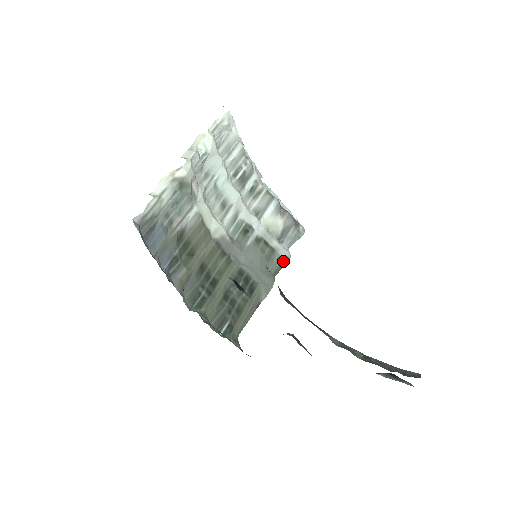
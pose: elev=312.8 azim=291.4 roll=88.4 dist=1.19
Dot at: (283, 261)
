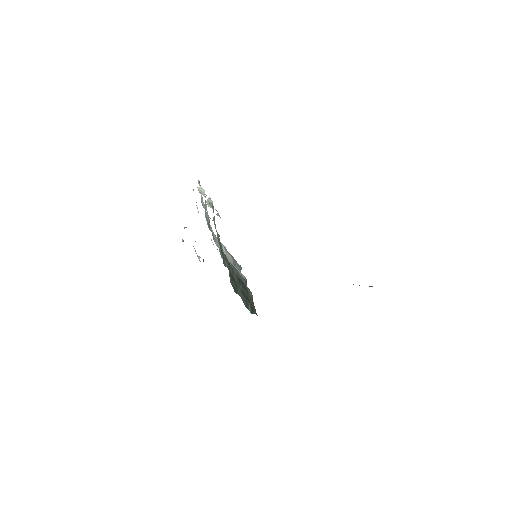
Dot at: (245, 279)
